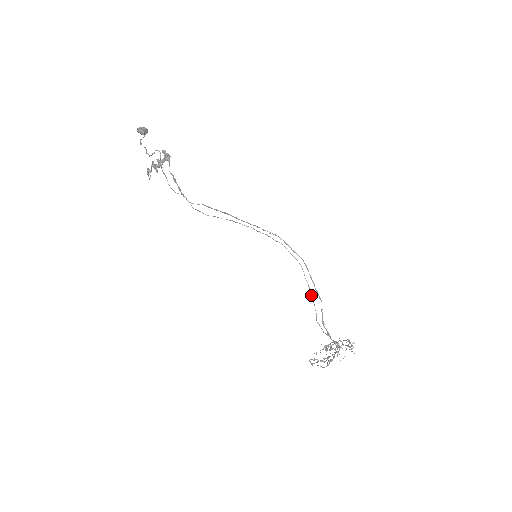
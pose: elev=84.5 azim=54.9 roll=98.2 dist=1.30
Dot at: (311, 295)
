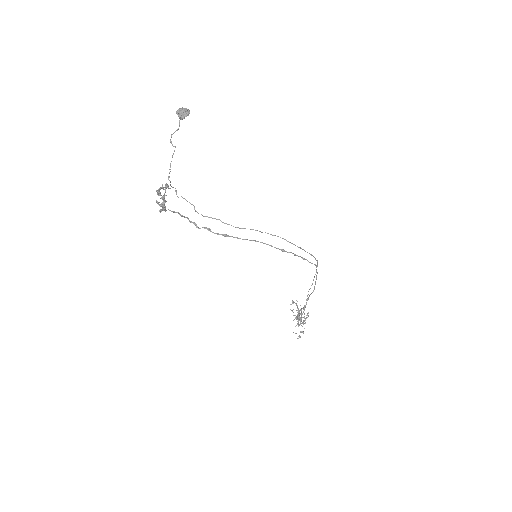
Dot at: (314, 277)
